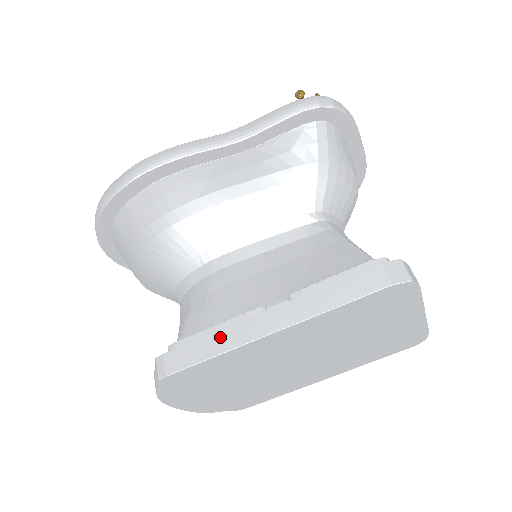
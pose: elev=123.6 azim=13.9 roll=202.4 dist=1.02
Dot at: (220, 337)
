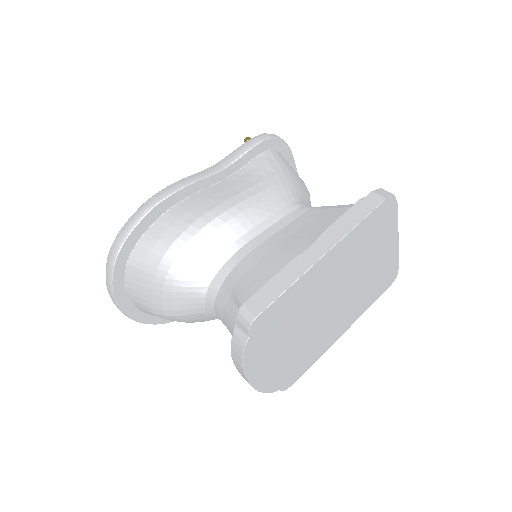
Dot at: (286, 274)
